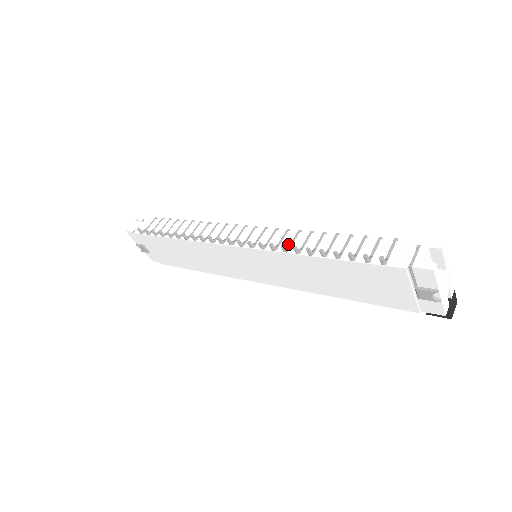
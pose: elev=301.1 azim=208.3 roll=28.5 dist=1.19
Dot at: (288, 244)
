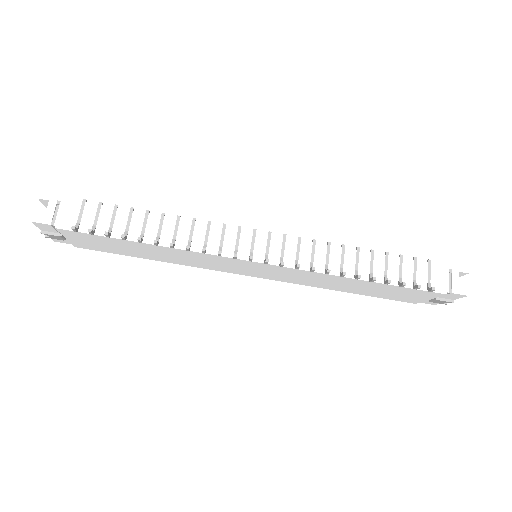
Dot at: (324, 262)
